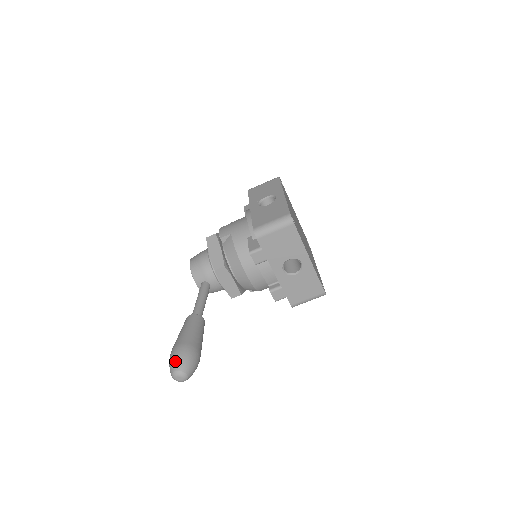
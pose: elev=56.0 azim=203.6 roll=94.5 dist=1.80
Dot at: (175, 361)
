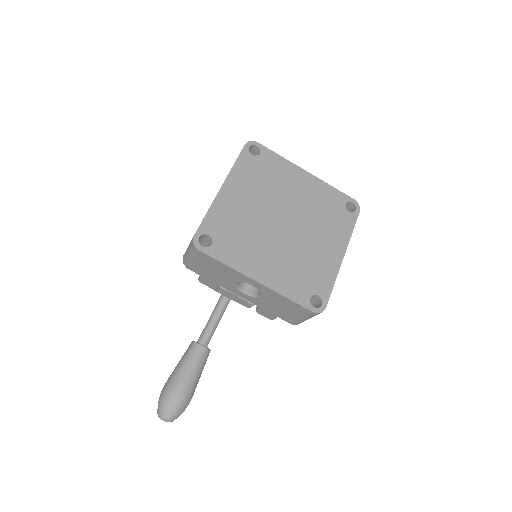
Dot at: (158, 403)
